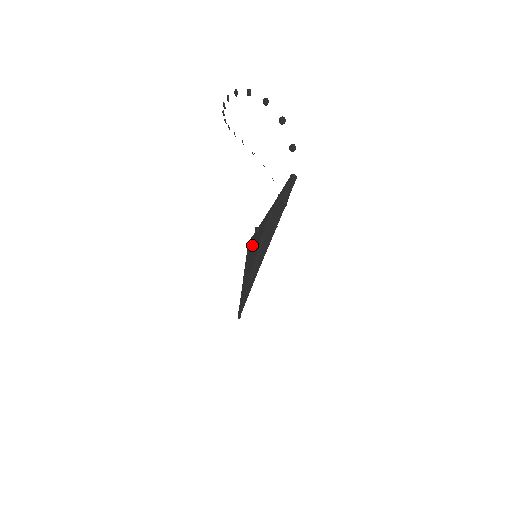
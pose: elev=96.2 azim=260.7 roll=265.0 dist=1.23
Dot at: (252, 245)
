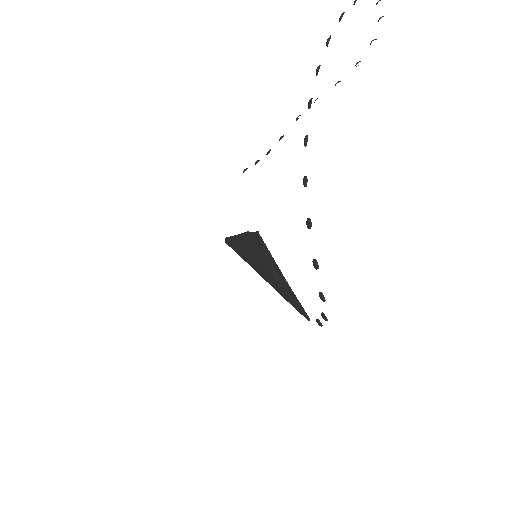
Dot at: (258, 245)
